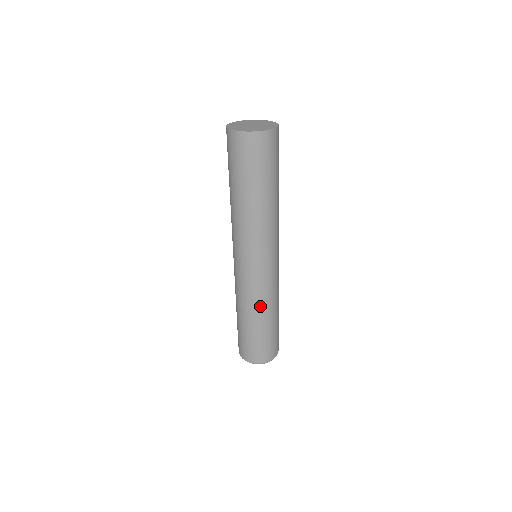
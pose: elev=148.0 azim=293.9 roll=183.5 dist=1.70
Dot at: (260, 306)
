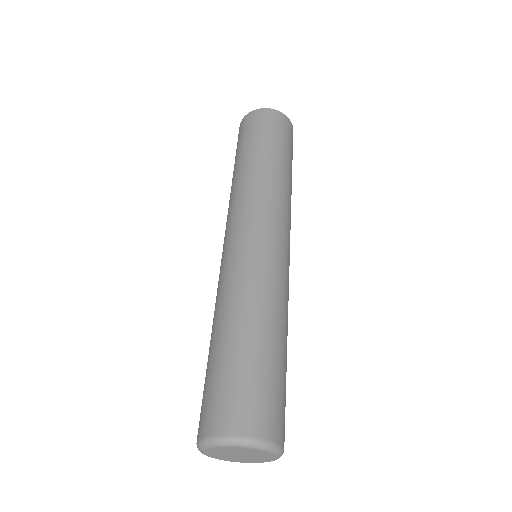
Dot at: (236, 299)
